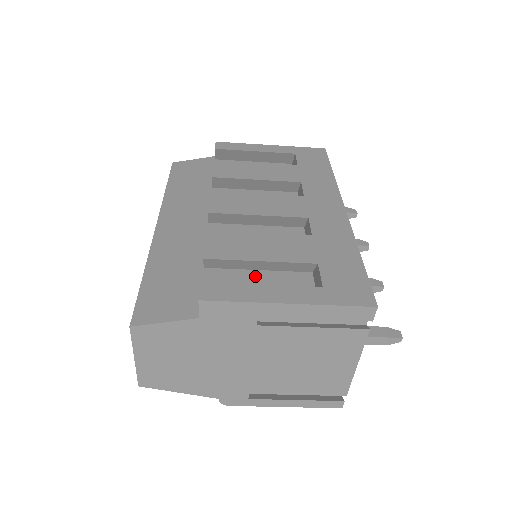
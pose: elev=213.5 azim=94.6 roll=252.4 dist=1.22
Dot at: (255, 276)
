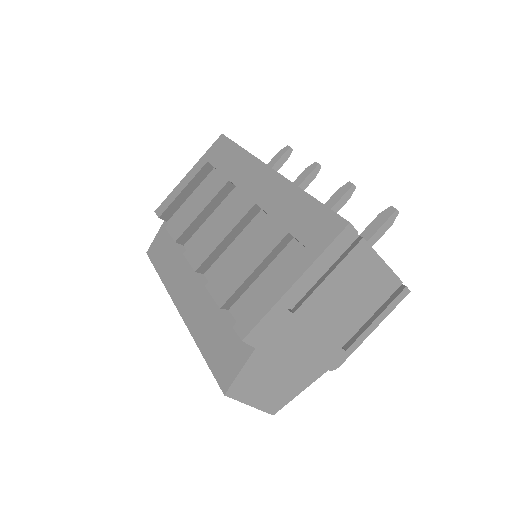
Dot at: (262, 281)
